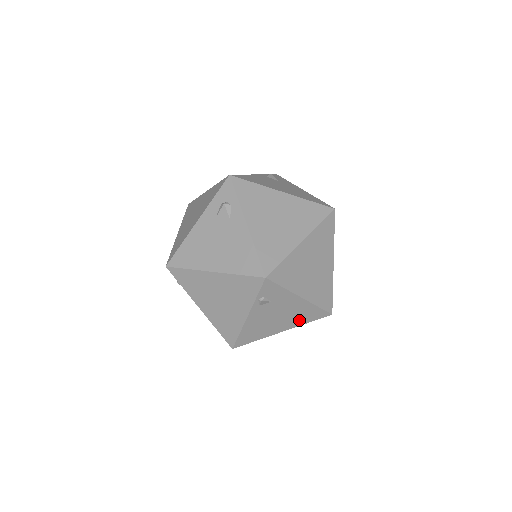
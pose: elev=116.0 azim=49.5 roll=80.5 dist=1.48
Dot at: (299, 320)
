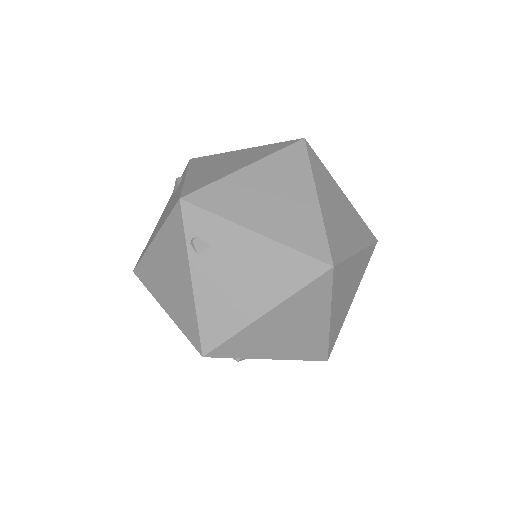
Dot at: (280, 284)
